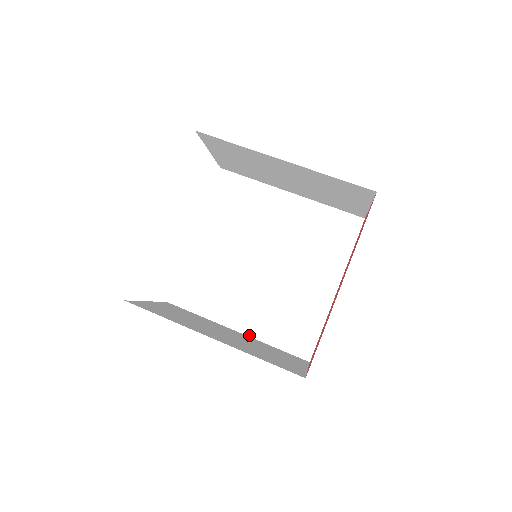
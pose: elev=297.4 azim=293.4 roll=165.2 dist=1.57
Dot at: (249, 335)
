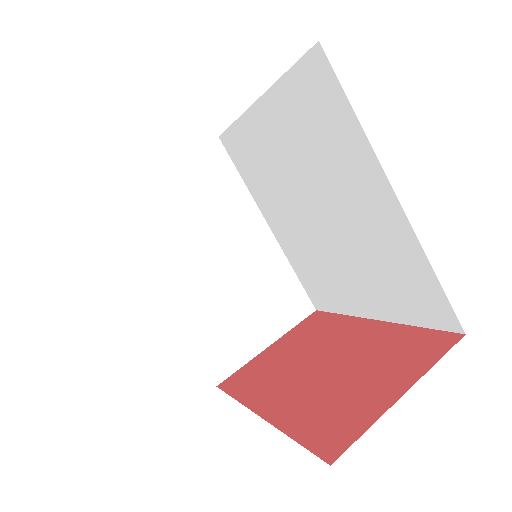
Dot at: (278, 242)
